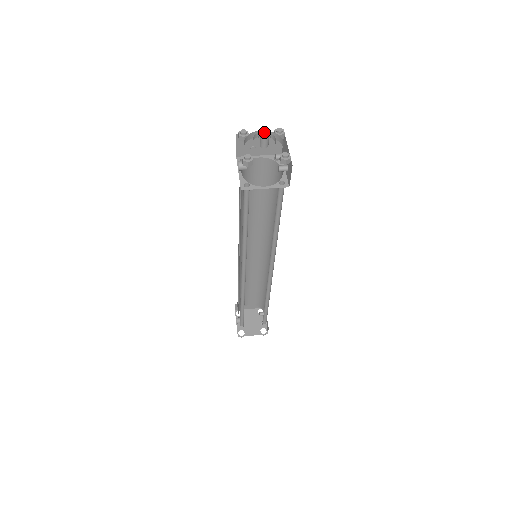
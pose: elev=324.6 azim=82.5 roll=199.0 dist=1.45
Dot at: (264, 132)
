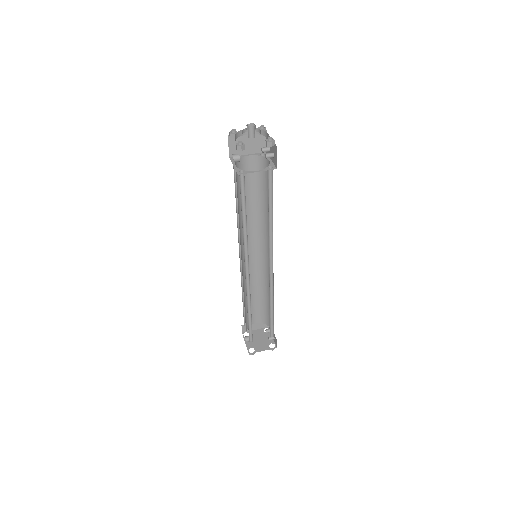
Dot at: (250, 126)
